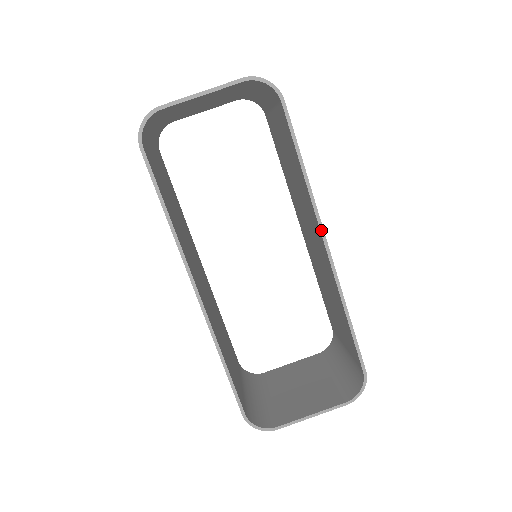
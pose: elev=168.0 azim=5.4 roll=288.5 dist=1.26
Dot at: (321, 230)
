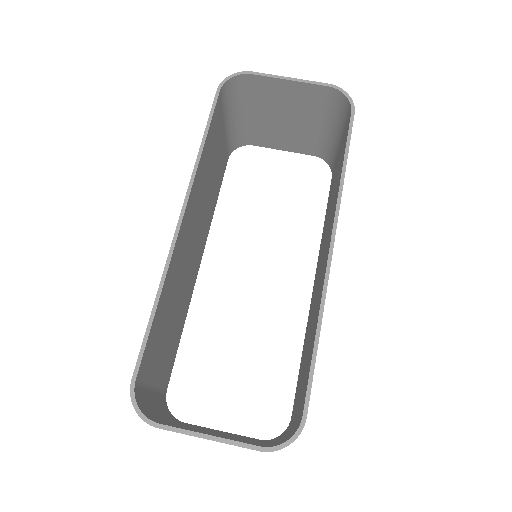
Dot at: (334, 227)
